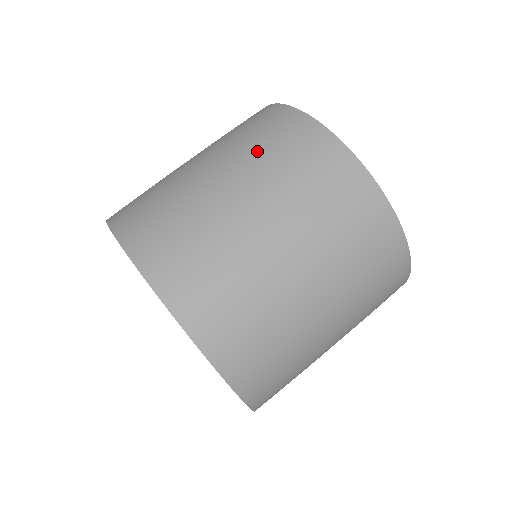
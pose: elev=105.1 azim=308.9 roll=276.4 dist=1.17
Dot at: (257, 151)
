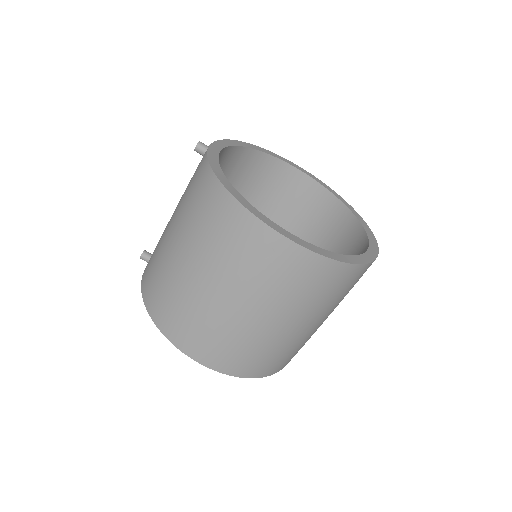
Dot at: (228, 260)
